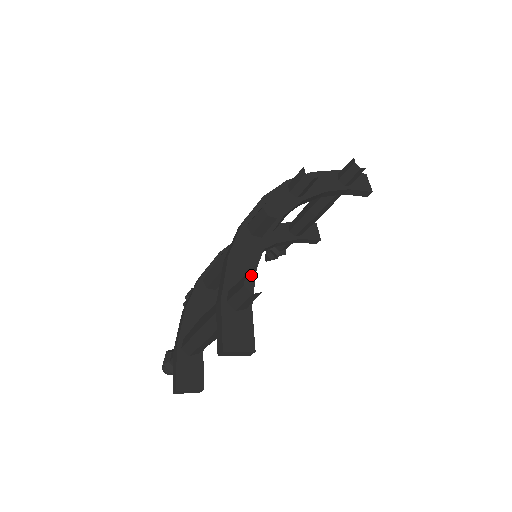
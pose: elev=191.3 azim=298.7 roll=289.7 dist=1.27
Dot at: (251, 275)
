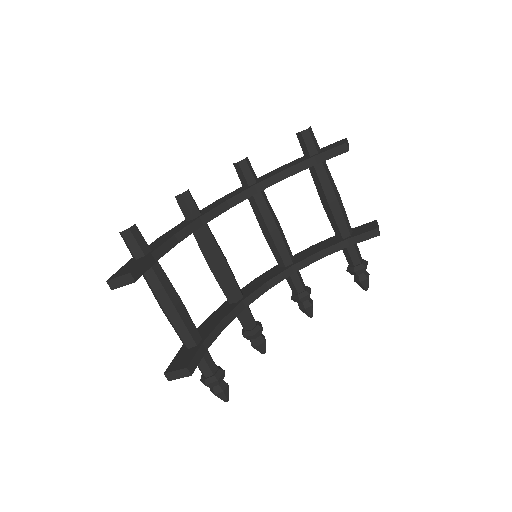
Dot at: (166, 239)
